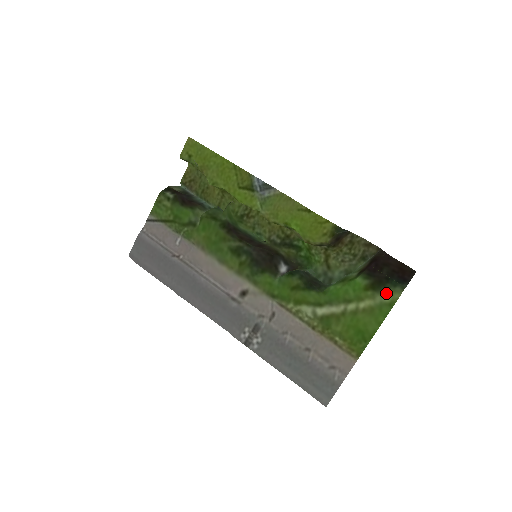
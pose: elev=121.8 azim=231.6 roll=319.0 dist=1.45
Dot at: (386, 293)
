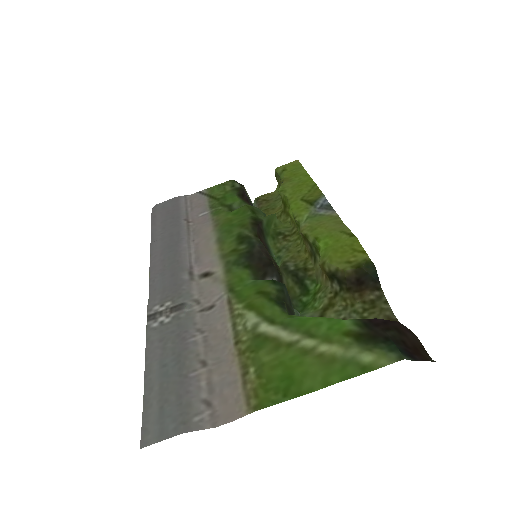
Dot at: (370, 351)
